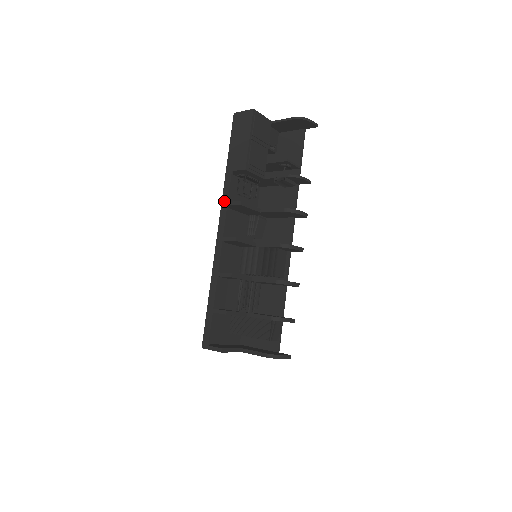
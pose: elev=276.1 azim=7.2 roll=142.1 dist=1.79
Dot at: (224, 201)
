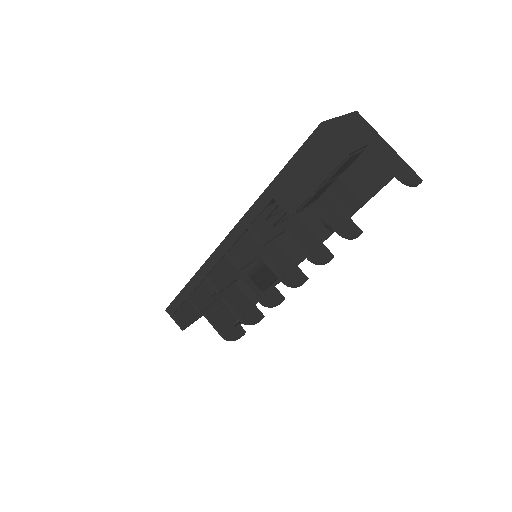
Dot at: (246, 220)
